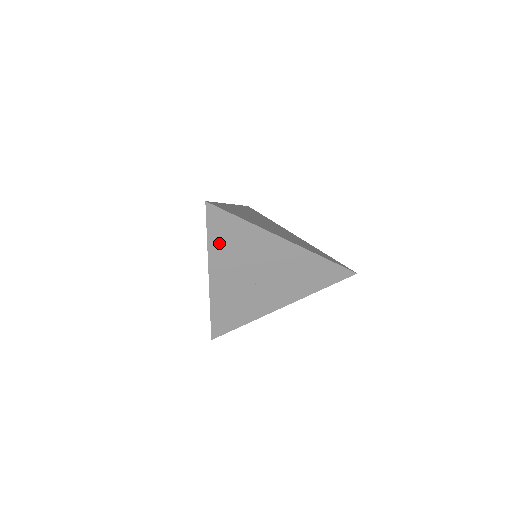
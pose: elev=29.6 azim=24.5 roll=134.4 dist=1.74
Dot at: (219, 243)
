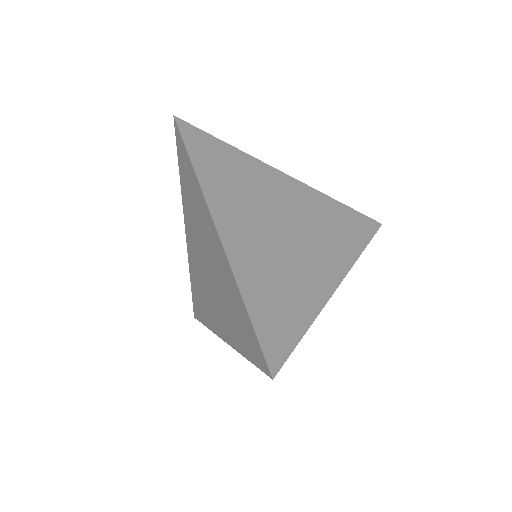
Dot at: (210, 173)
